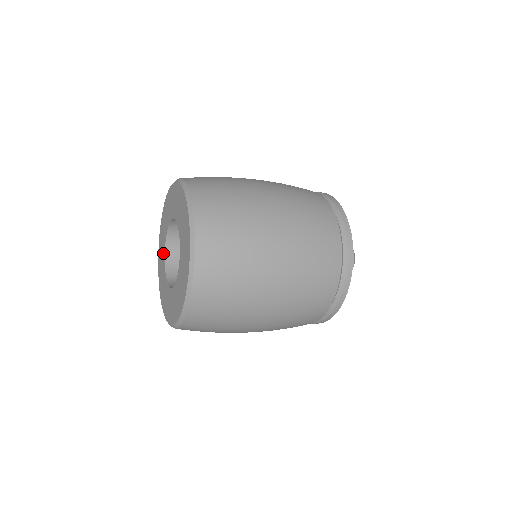
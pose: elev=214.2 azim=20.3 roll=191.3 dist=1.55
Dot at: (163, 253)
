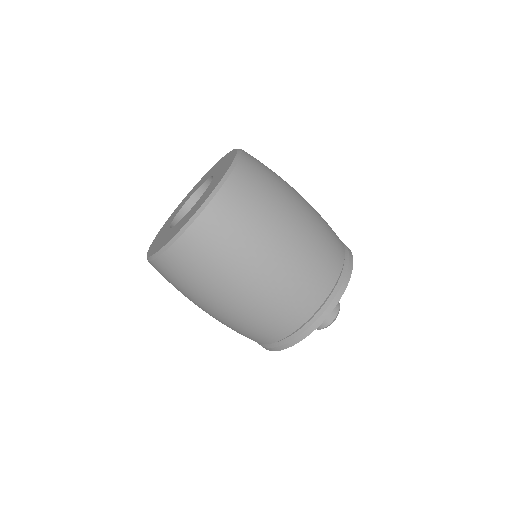
Dot at: occluded
